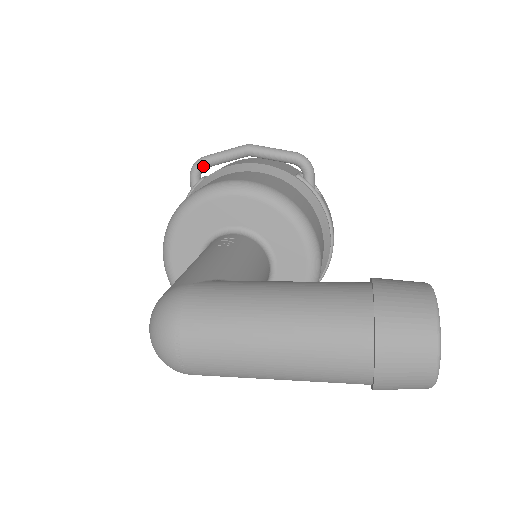
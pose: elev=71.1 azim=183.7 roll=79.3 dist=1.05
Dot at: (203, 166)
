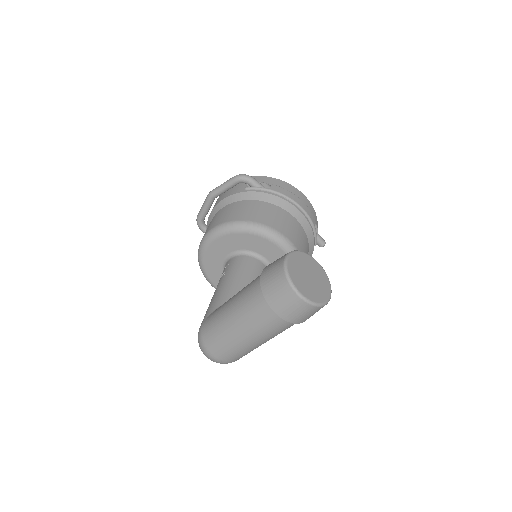
Dot at: (201, 221)
